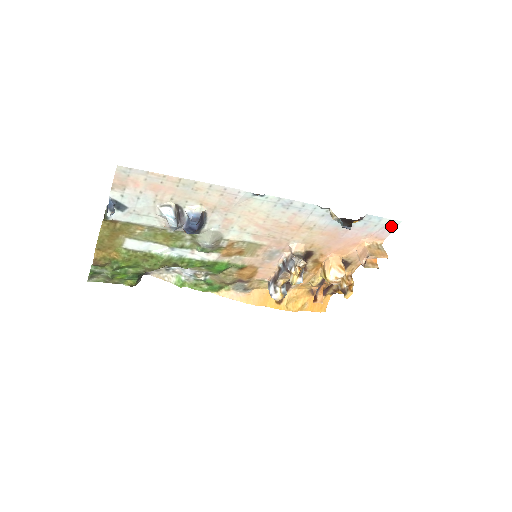
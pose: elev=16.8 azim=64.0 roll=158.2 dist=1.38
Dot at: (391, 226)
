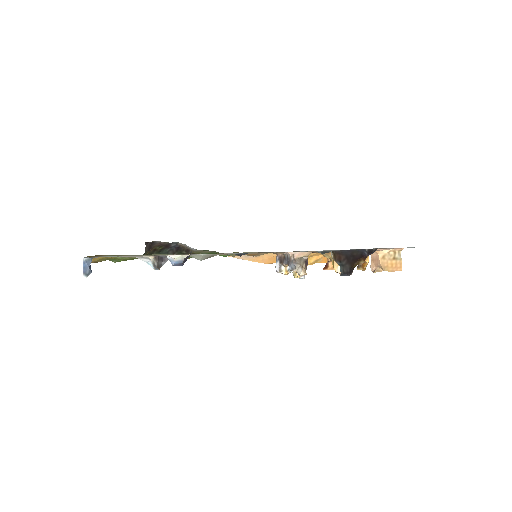
Dot at: occluded
